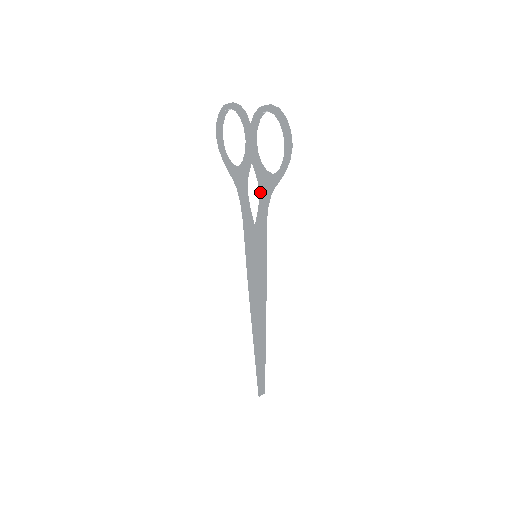
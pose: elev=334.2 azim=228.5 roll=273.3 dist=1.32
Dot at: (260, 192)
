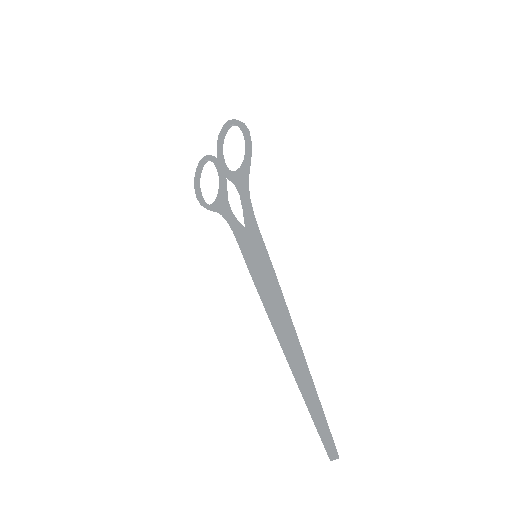
Dot at: (238, 190)
